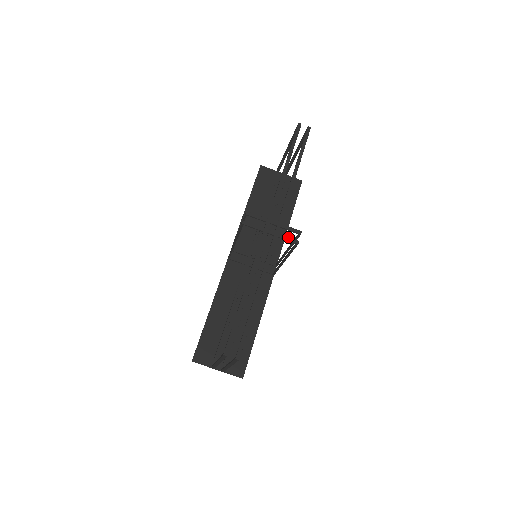
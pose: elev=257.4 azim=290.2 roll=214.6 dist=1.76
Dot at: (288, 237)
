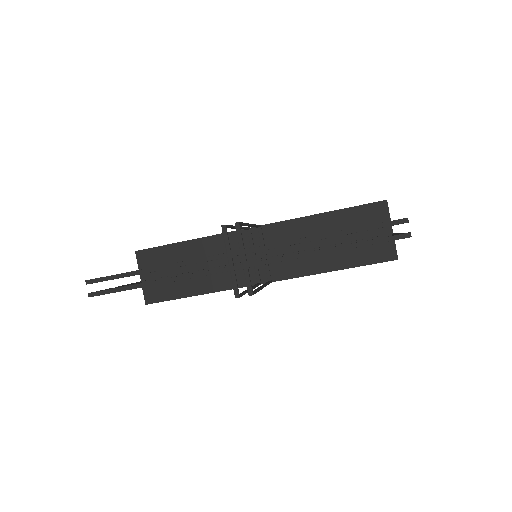
Dot at: (236, 283)
